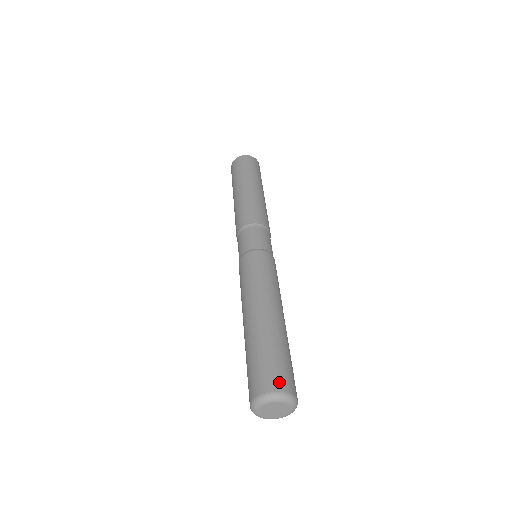
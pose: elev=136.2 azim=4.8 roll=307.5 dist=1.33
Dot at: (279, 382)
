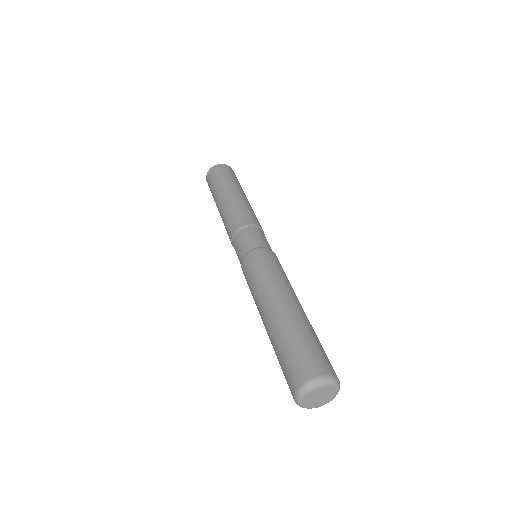
Dot at: (317, 367)
